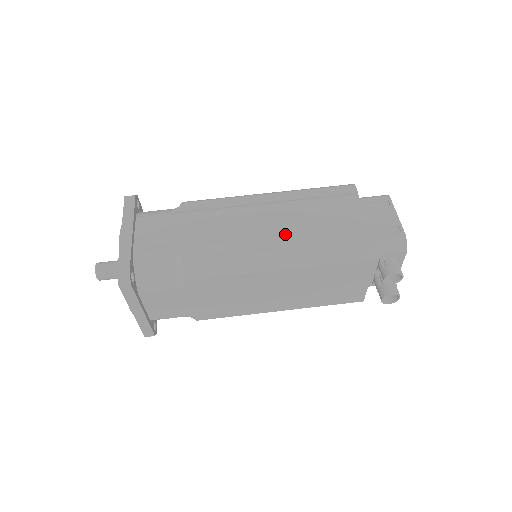
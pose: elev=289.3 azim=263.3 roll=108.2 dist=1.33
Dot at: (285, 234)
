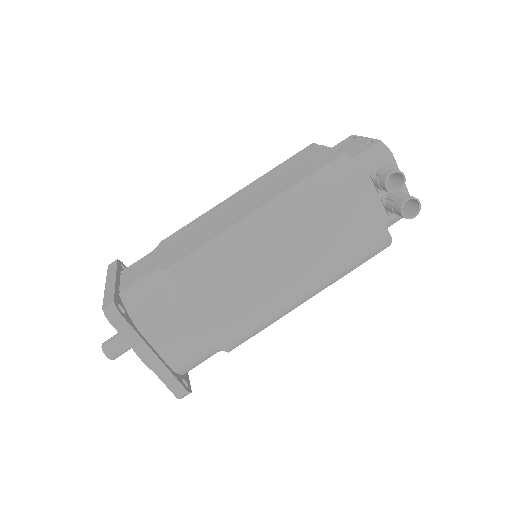
Dot at: (259, 201)
